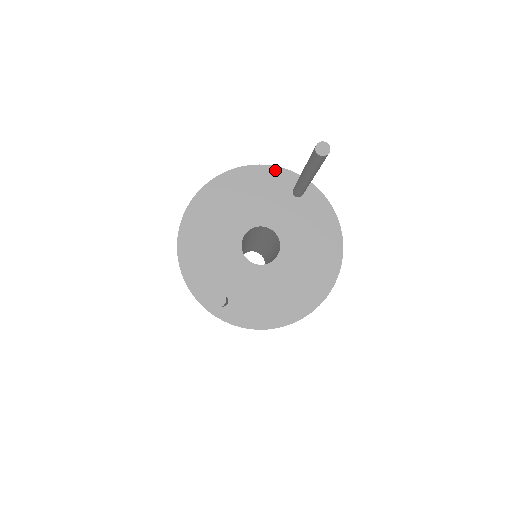
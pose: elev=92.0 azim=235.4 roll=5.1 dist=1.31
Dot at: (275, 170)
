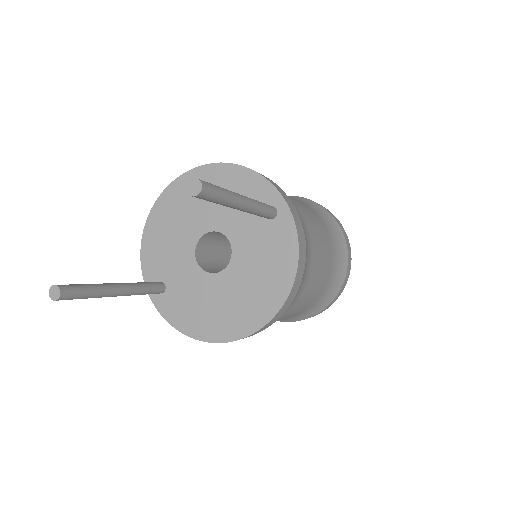
Dot at: (259, 179)
